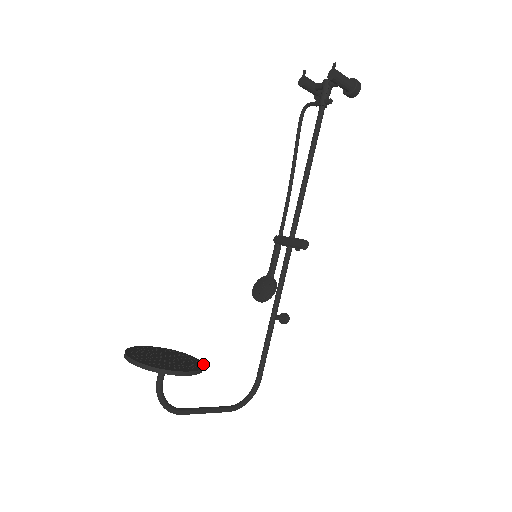
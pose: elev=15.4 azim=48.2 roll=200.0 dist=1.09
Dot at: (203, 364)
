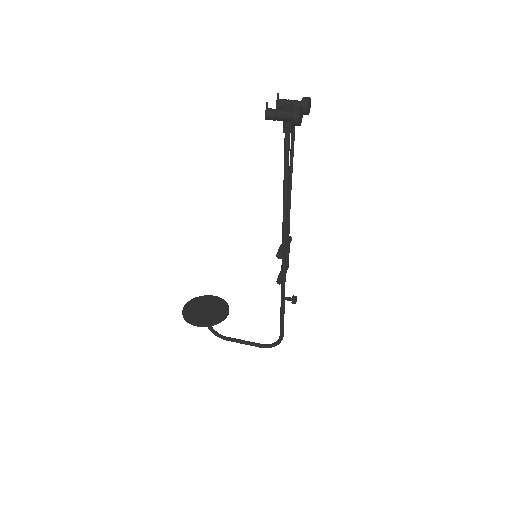
Dot at: (221, 320)
